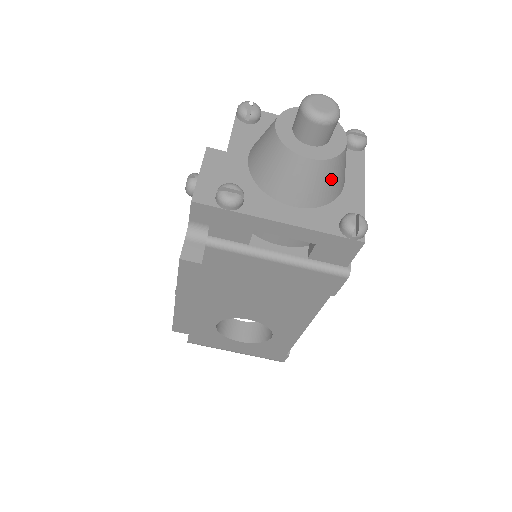
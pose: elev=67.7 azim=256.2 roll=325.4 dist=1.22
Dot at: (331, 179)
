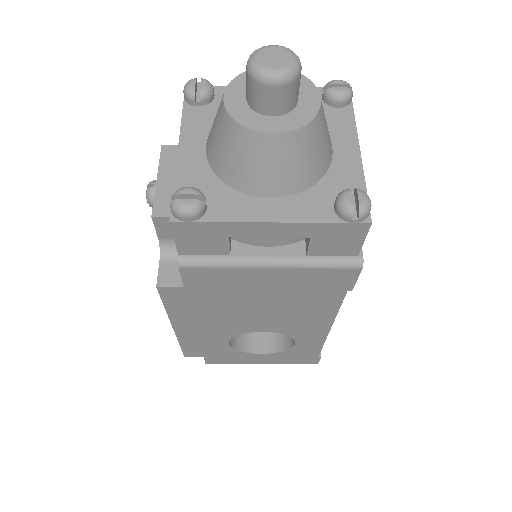
Dot at: (310, 152)
